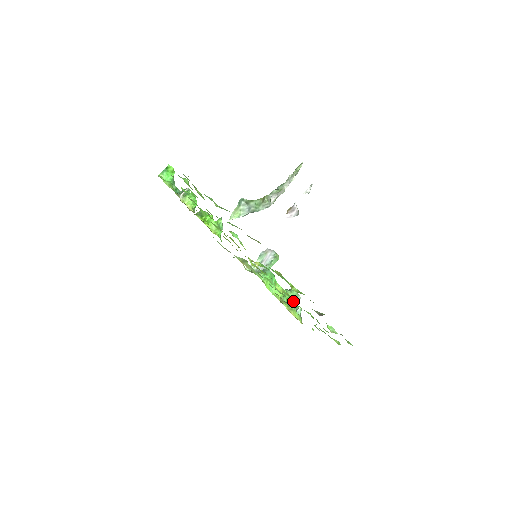
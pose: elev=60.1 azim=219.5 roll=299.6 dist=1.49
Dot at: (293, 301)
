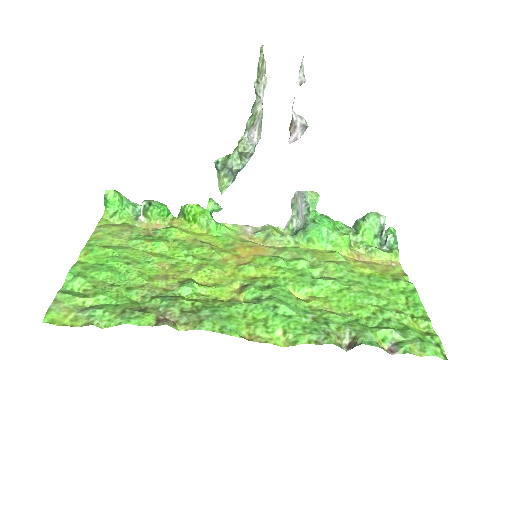
Dot at: (338, 287)
